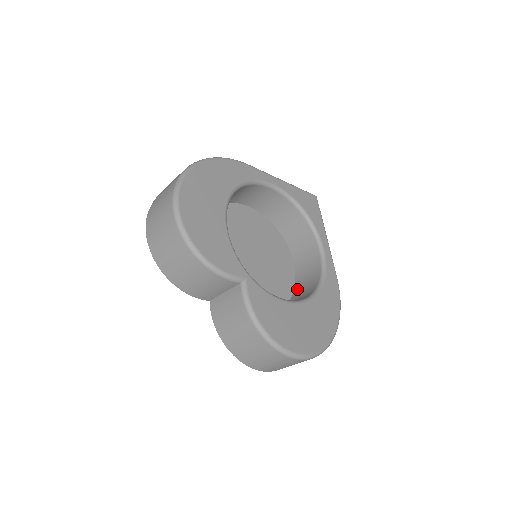
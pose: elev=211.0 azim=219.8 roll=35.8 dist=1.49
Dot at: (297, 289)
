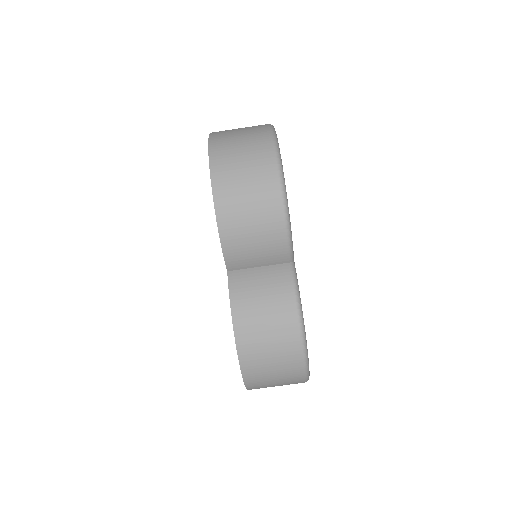
Dot at: occluded
